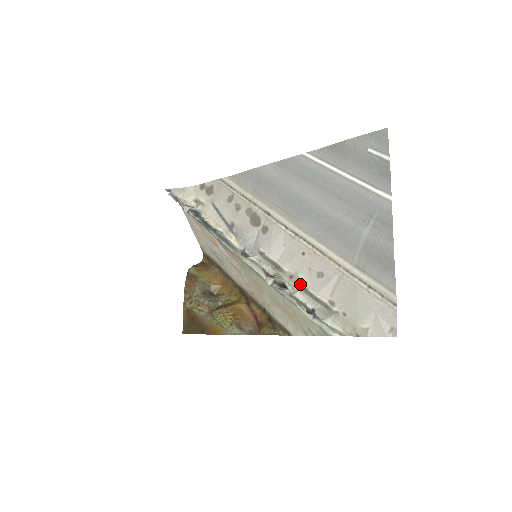
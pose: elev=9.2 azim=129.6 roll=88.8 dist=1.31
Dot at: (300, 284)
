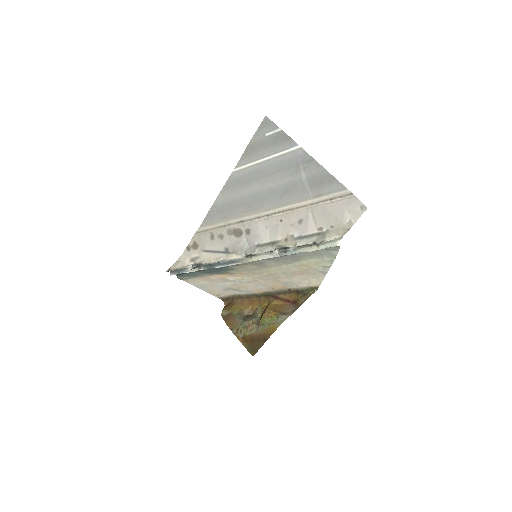
Dot at: (294, 238)
